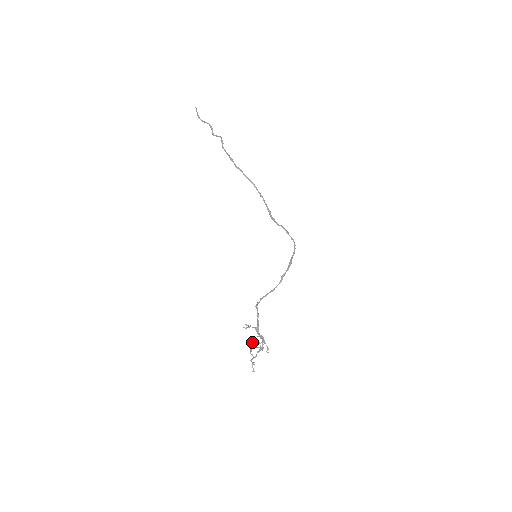
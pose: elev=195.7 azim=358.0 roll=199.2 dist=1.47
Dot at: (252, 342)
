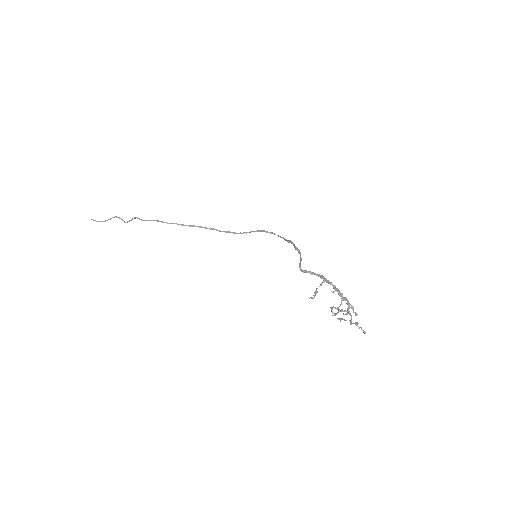
Dot at: occluded
